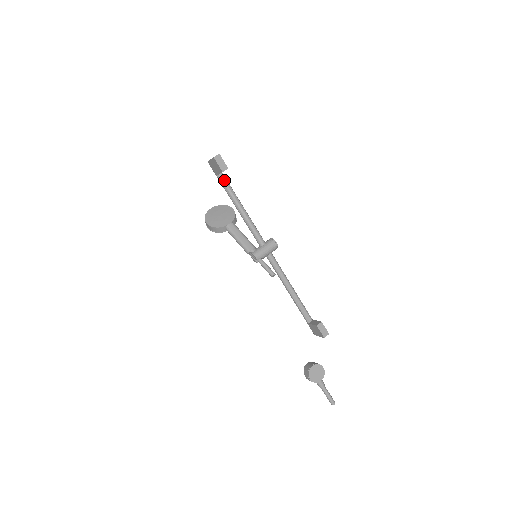
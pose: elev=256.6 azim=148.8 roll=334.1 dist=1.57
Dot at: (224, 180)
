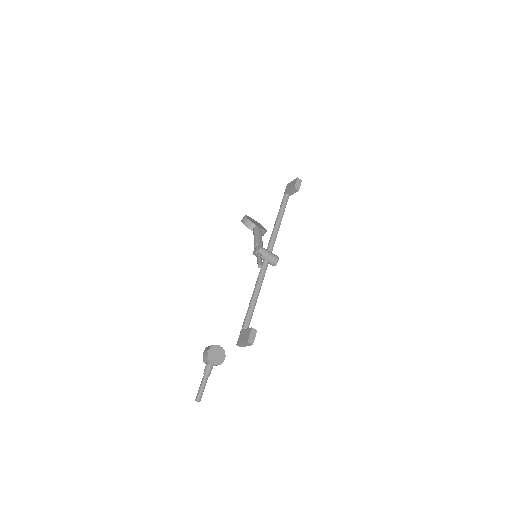
Dot at: (287, 199)
